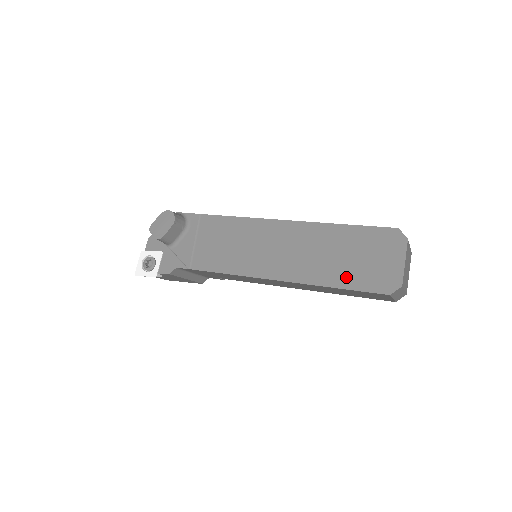
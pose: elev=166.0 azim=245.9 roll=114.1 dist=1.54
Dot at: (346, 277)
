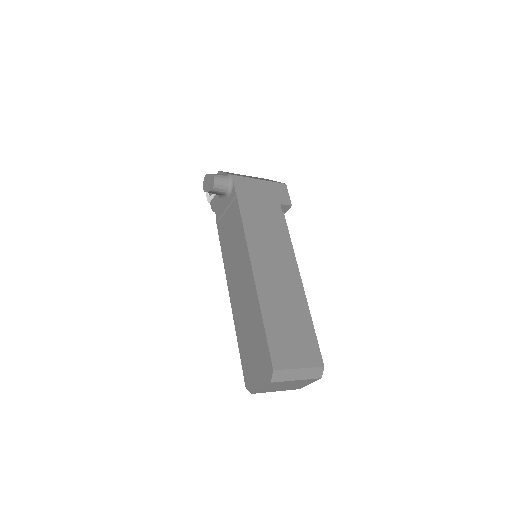
Dot at: (243, 347)
